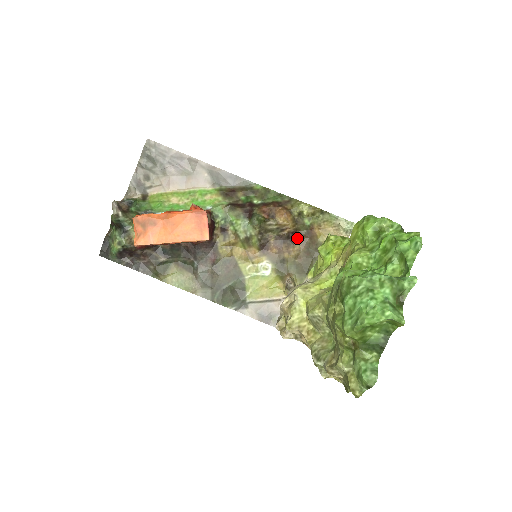
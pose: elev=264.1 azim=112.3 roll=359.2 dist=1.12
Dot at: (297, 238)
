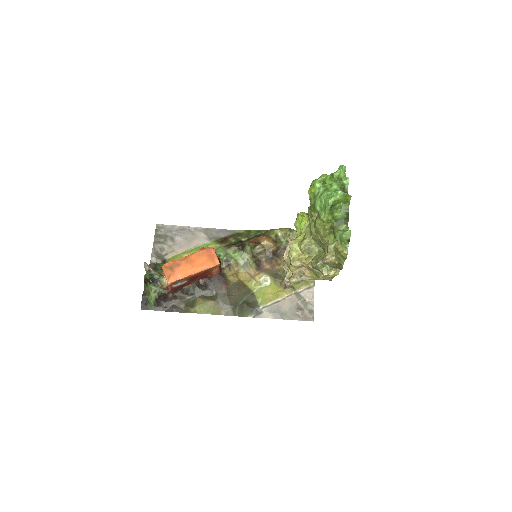
Dot at: (280, 254)
